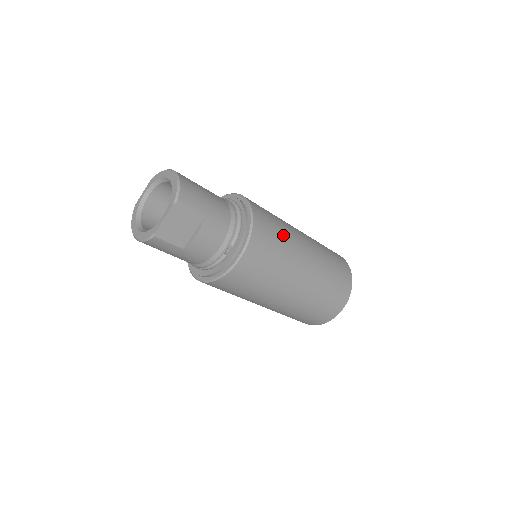
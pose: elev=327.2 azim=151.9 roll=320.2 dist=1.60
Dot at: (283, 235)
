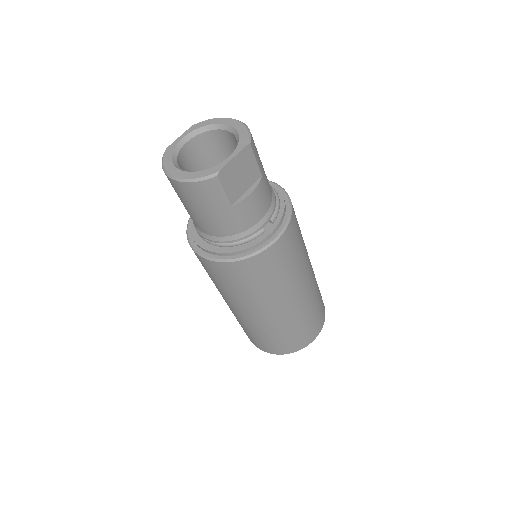
Dot at: occluded
